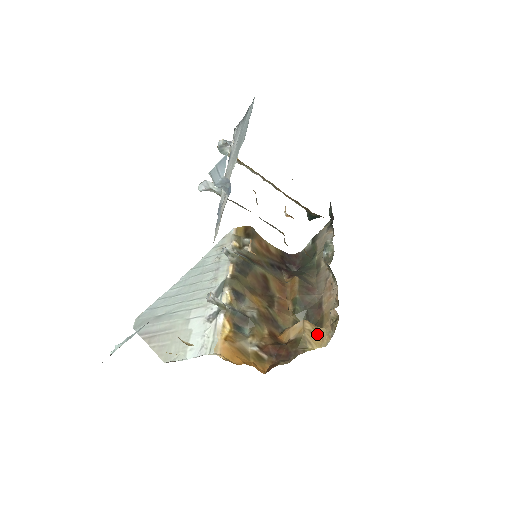
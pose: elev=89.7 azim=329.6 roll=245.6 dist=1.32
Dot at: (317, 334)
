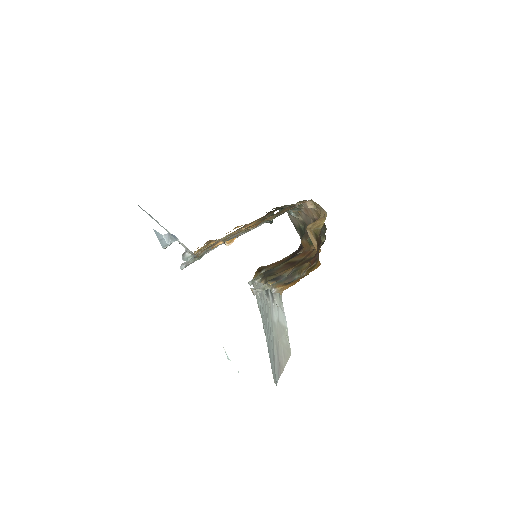
Dot at: (318, 220)
